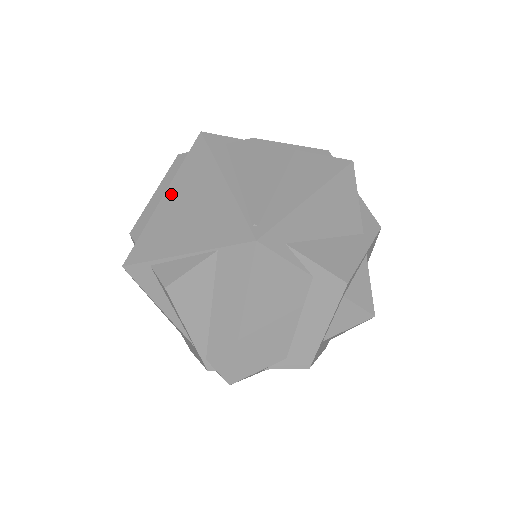
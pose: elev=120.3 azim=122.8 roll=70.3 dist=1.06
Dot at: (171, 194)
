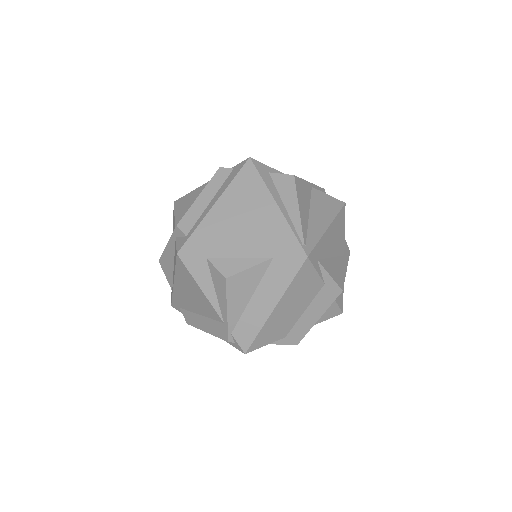
Dot at: (224, 203)
